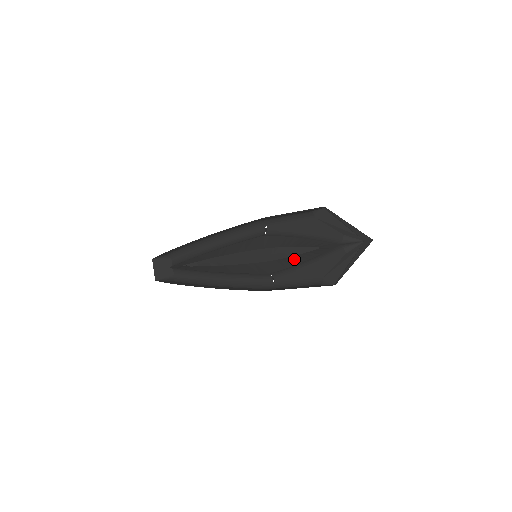
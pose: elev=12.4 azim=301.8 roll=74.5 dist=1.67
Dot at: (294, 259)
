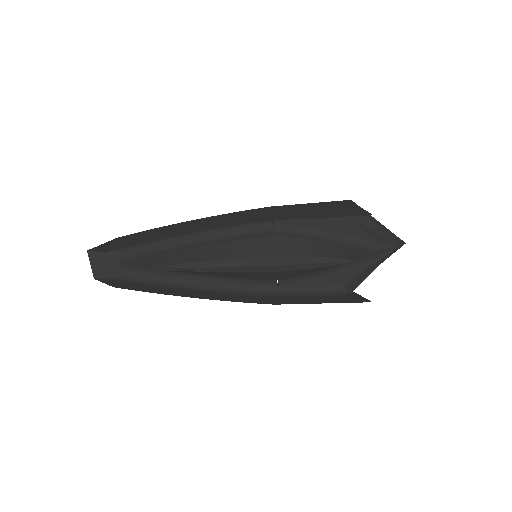
Dot at: (318, 269)
